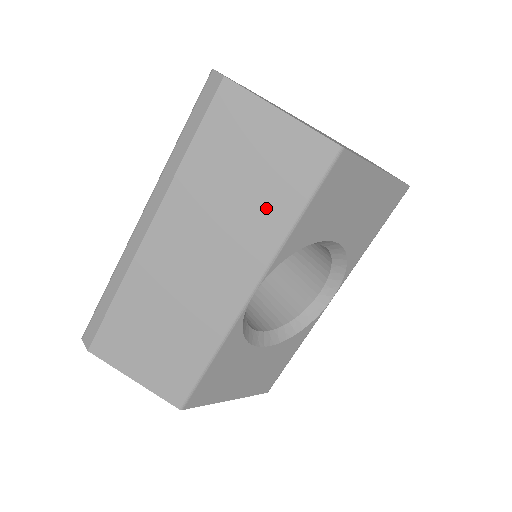
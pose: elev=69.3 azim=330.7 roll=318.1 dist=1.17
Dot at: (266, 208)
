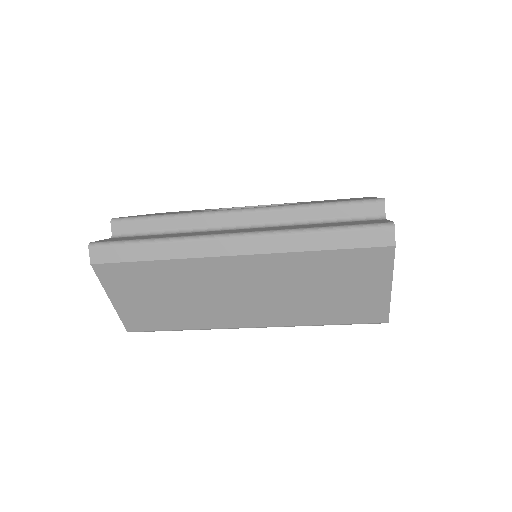
Dot at: (317, 309)
